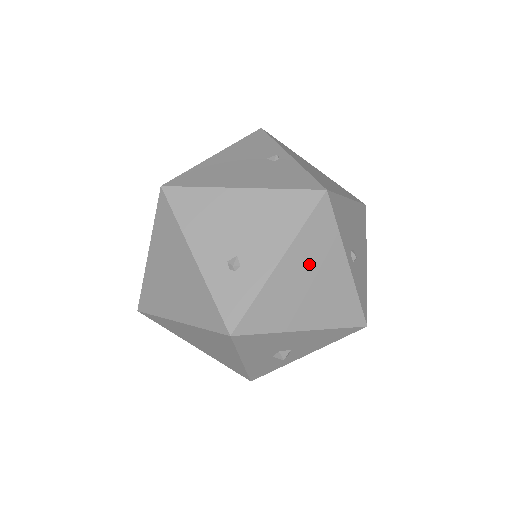
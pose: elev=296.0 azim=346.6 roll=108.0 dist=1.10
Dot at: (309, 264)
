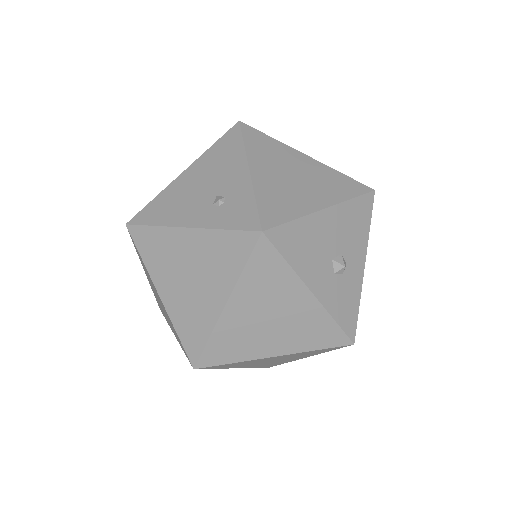
Dot at: (275, 164)
